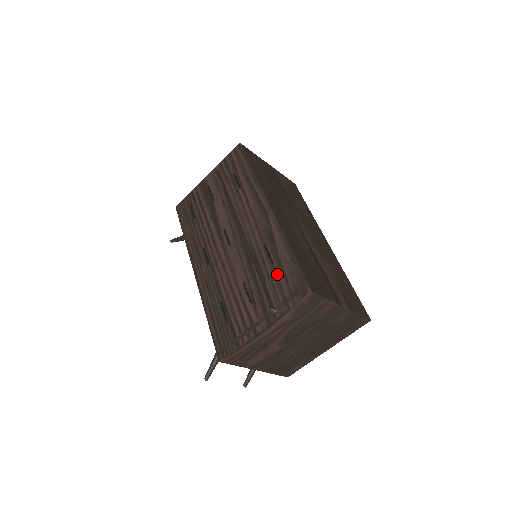
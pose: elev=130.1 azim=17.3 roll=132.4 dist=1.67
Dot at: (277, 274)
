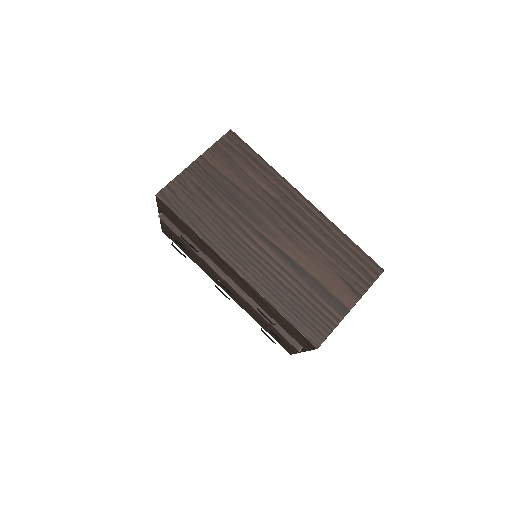
Dot at: (284, 325)
